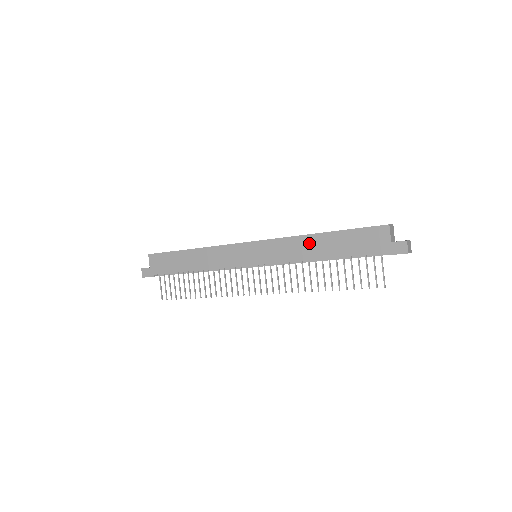
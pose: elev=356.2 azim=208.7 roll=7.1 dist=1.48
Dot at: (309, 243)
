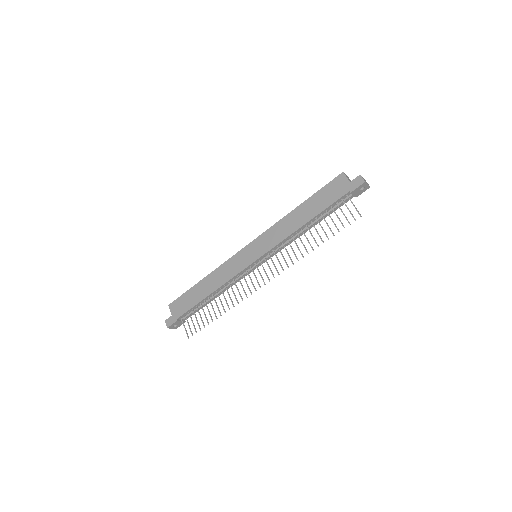
Dot at: (292, 219)
